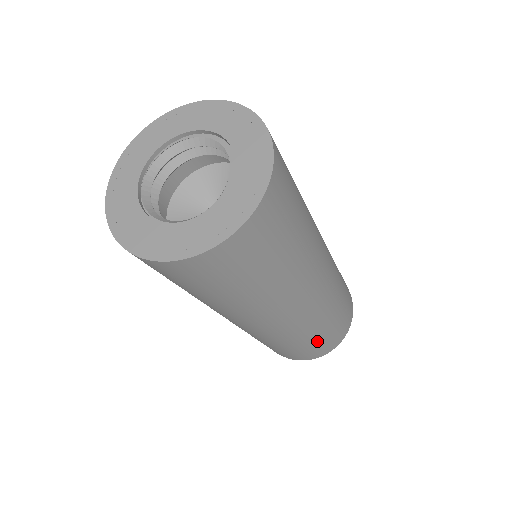
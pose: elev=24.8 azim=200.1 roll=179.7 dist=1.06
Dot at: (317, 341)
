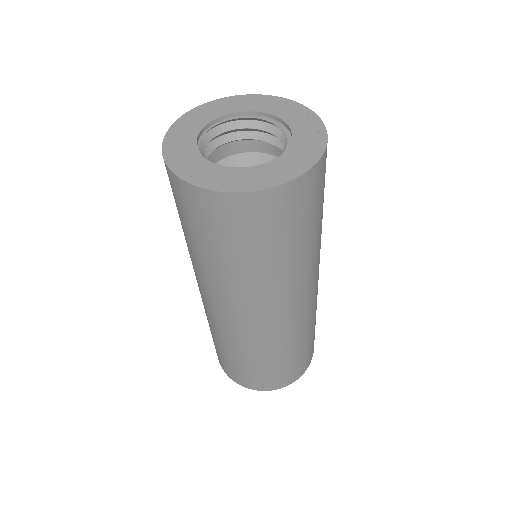
Dot at: (314, 332)
